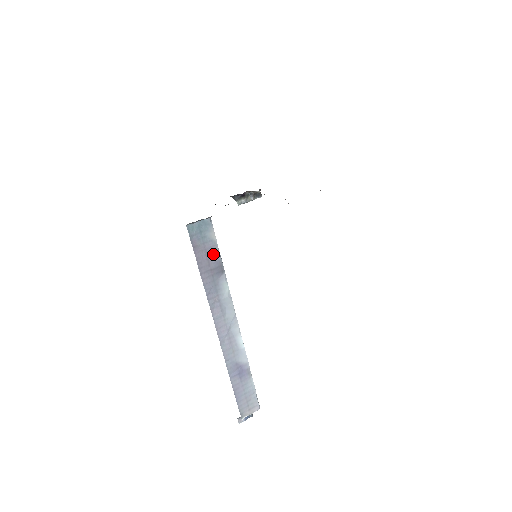
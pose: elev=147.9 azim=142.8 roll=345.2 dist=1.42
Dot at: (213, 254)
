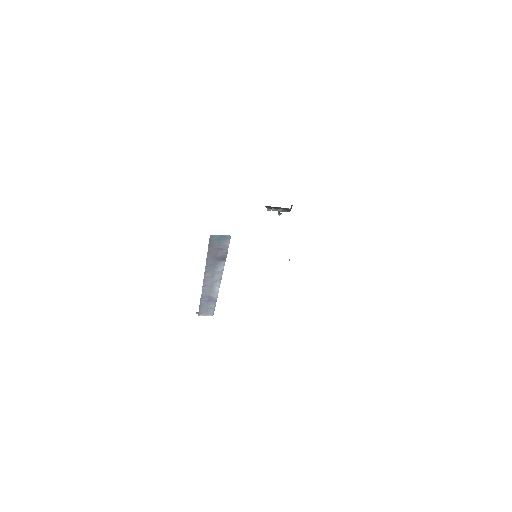
Dot at: (222, 251)
